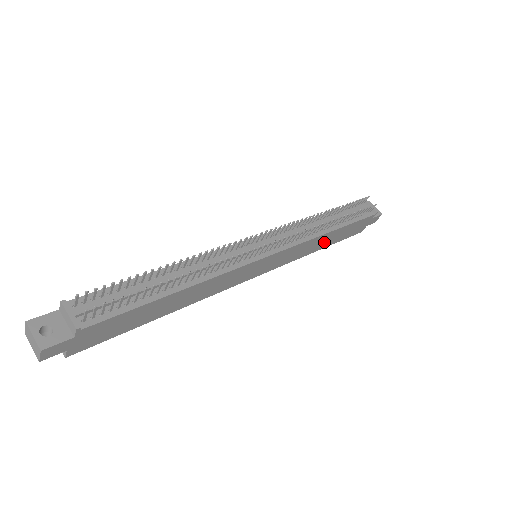
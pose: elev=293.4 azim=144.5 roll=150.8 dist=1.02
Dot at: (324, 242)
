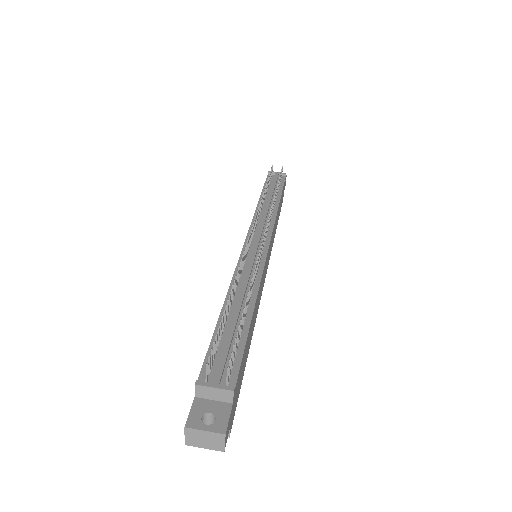
Dot at: (277, 218)
